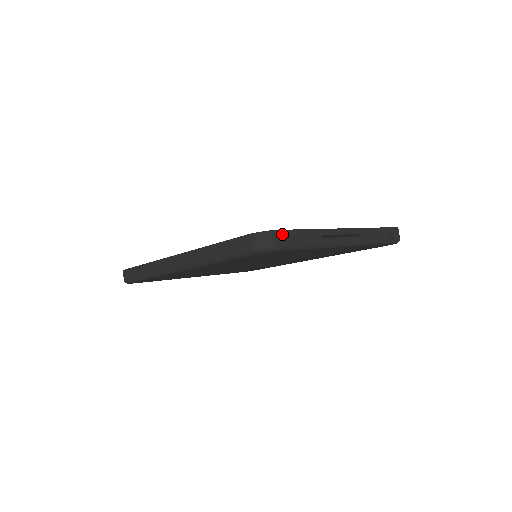
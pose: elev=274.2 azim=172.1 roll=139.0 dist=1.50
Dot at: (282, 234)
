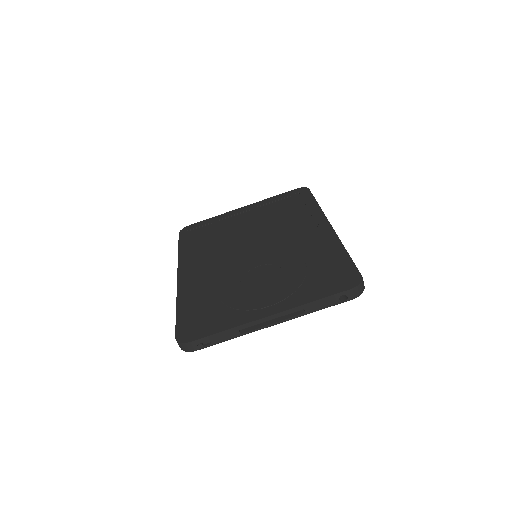
Dot at: (195, 343)
